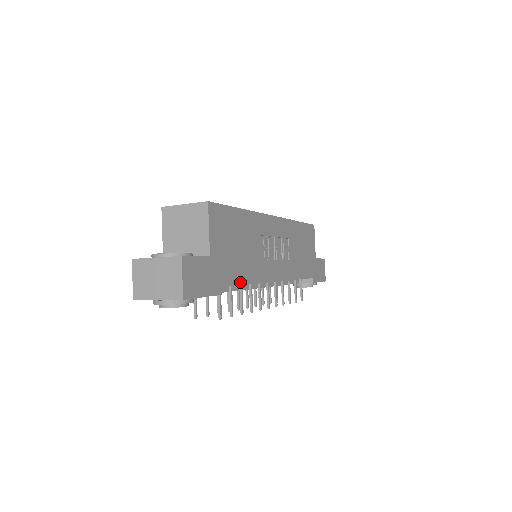
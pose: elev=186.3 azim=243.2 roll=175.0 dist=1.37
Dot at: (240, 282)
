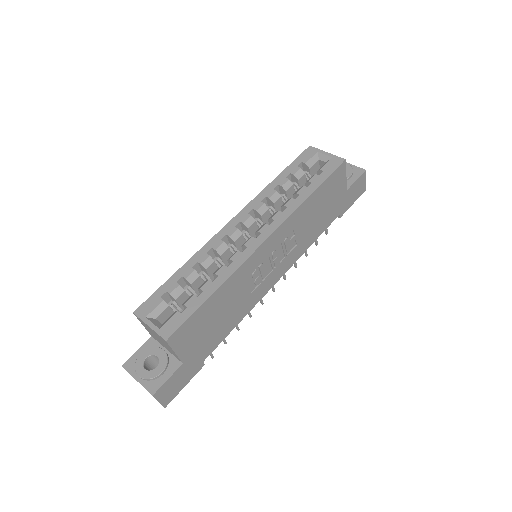
Dot at: (225, 336)
